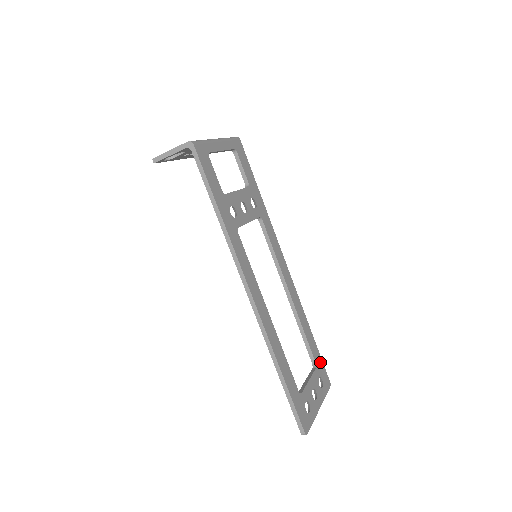
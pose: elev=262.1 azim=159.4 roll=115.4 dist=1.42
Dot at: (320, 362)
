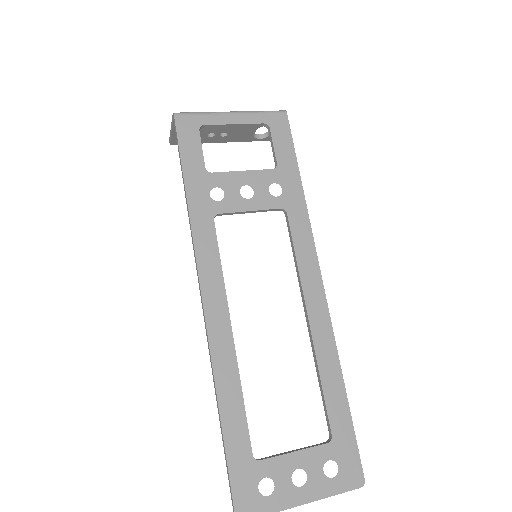
Dot at: (348, 439)
